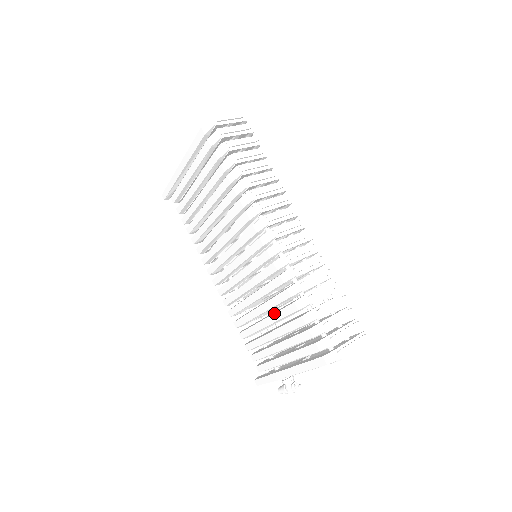
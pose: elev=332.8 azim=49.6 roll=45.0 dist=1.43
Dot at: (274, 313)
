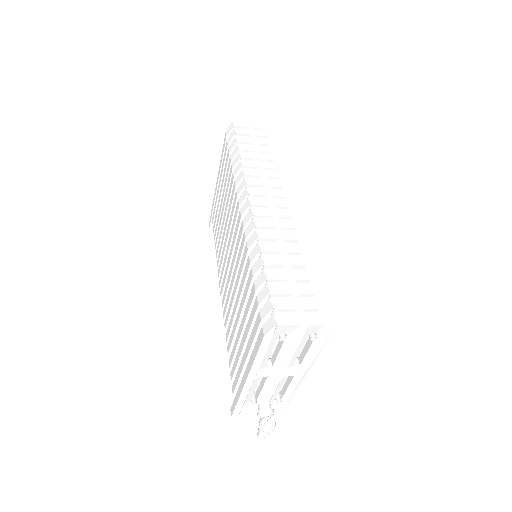
Dot at: occluded
